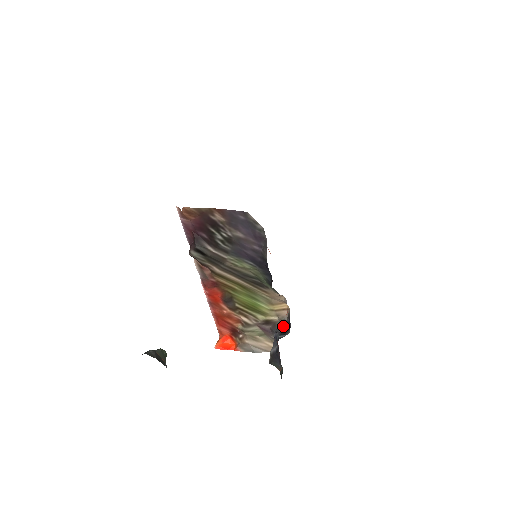
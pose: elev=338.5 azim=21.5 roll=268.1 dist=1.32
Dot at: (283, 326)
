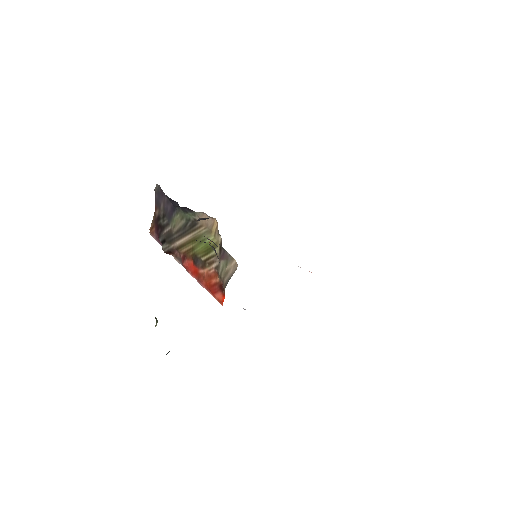
Dot at: occluded
